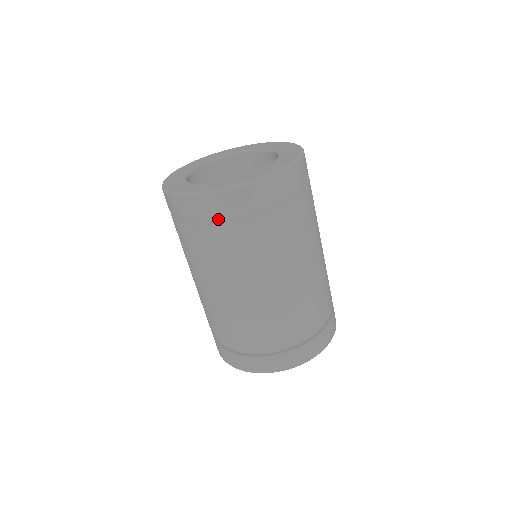
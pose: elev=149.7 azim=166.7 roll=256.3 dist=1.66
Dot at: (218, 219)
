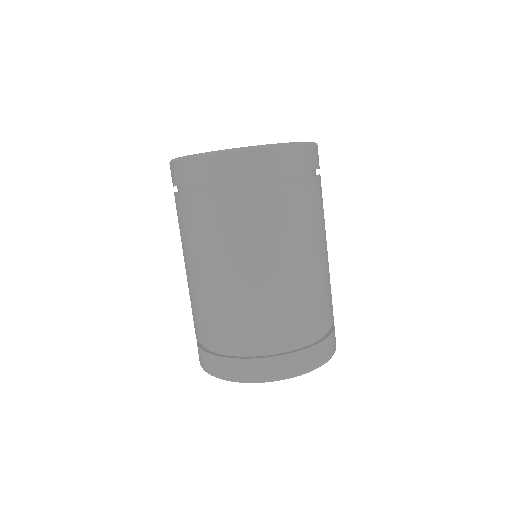
Dot at: (185, 188)
